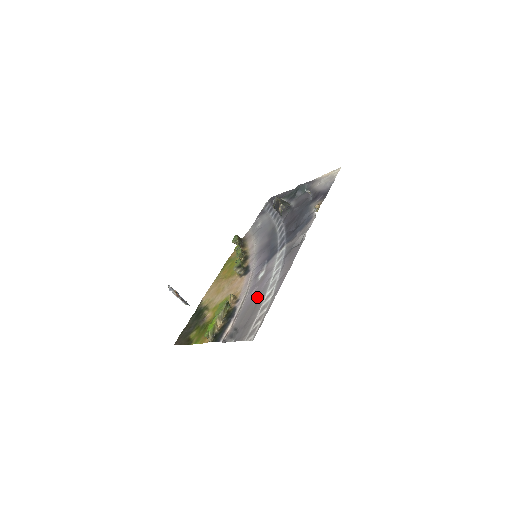
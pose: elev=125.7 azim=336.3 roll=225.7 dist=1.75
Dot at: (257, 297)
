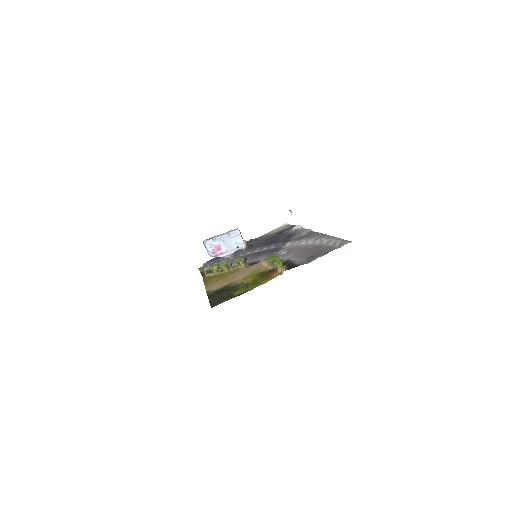
Dot at: (305, 249)
